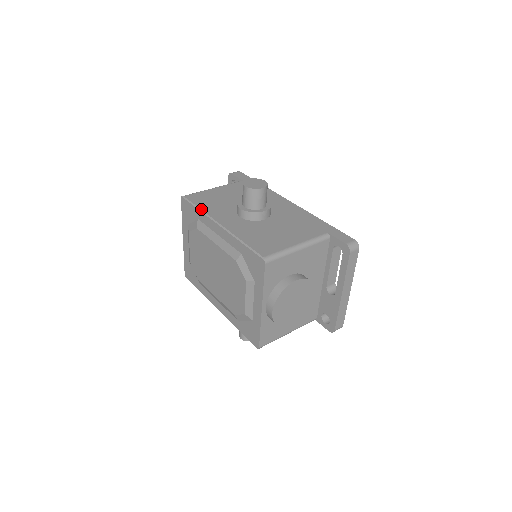
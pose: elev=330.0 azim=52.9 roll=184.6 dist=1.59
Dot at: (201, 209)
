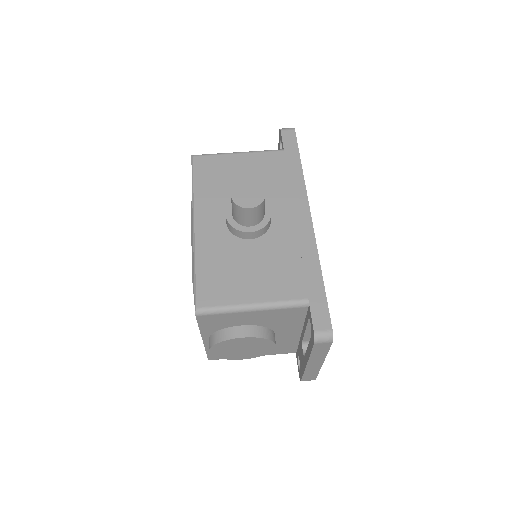
Dot at: (193, 189)
